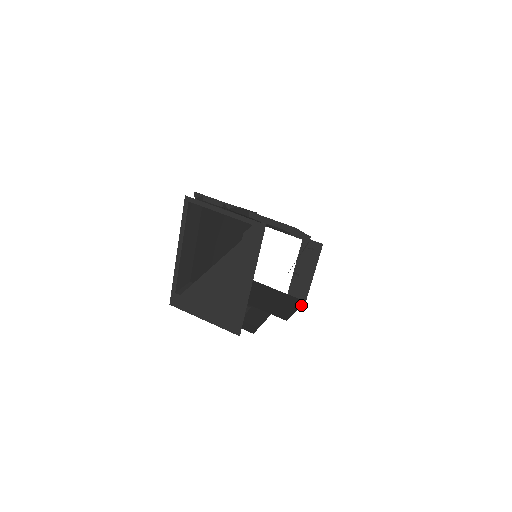
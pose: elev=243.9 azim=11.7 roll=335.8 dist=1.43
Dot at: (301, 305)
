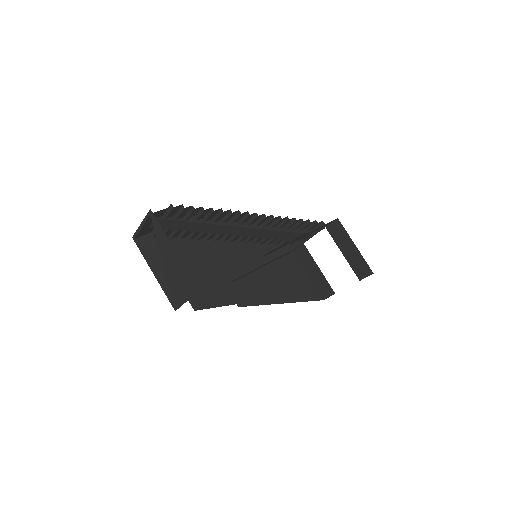
Dot at: occluded
